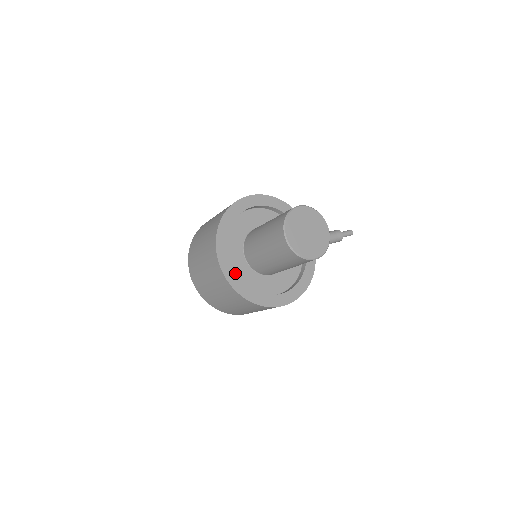
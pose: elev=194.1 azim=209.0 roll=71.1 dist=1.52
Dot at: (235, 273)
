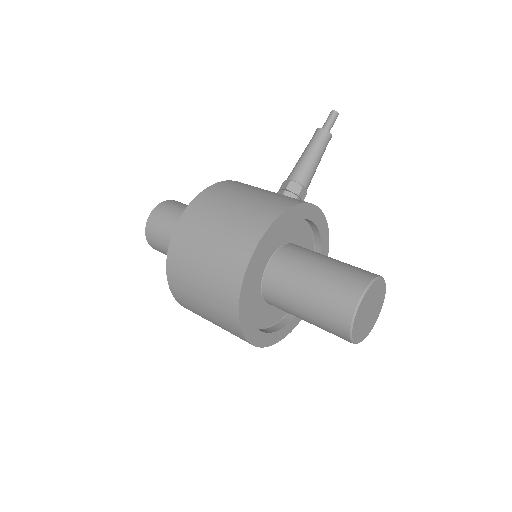
Dot at: (270, 334)
